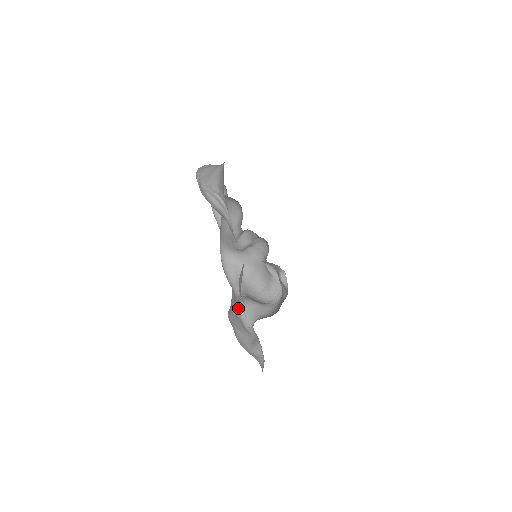
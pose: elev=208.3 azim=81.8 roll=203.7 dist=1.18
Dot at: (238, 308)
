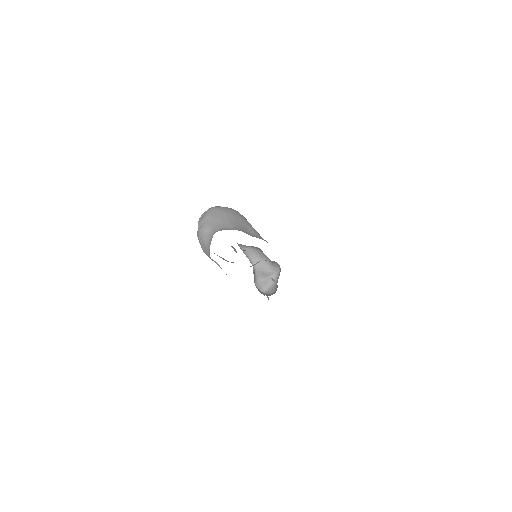
Dot at: (254, 282)
